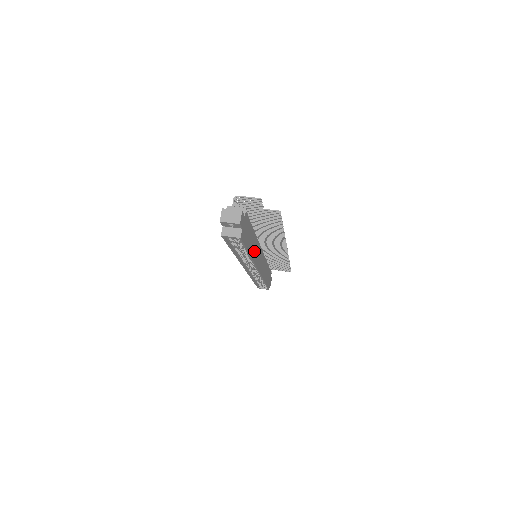
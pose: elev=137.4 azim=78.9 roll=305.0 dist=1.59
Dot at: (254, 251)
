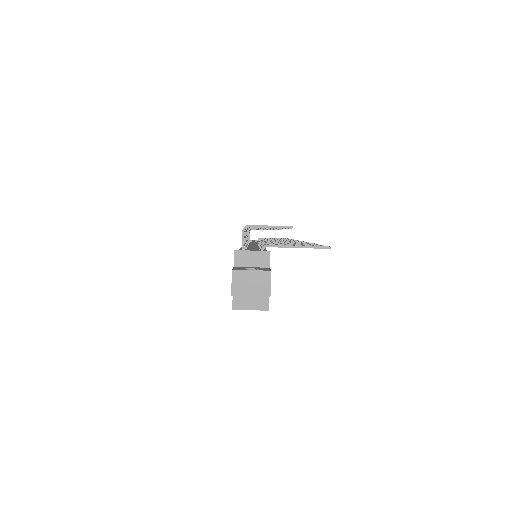
Dot at: occluded
